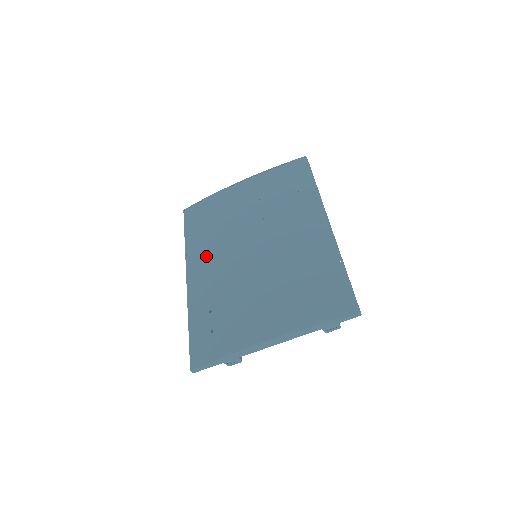
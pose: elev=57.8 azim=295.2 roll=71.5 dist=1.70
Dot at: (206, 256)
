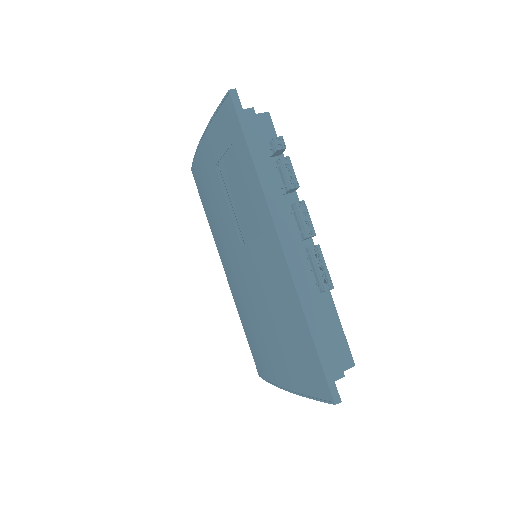
Dot at: (222, 253)
